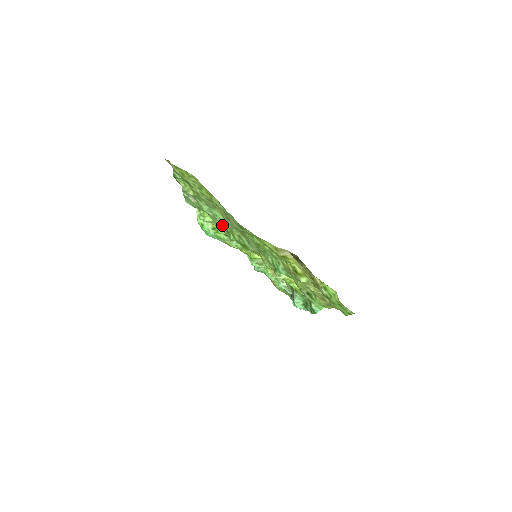
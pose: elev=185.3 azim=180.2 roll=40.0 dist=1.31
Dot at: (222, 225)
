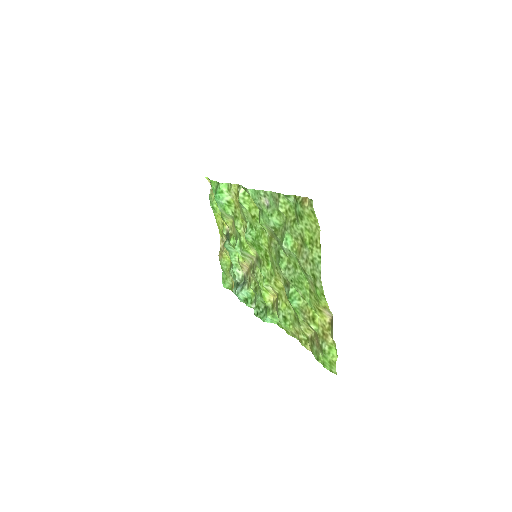
Dot at: (257, 223)
